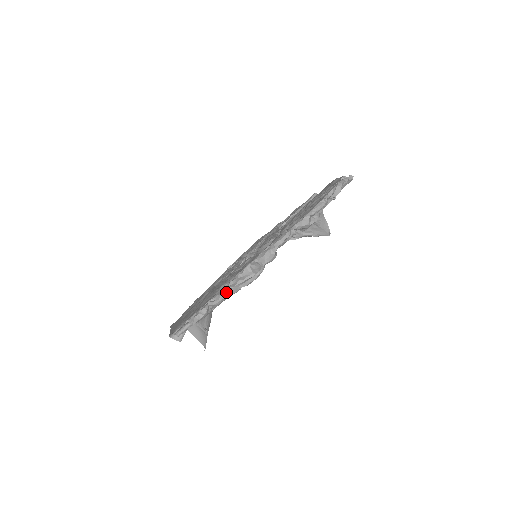
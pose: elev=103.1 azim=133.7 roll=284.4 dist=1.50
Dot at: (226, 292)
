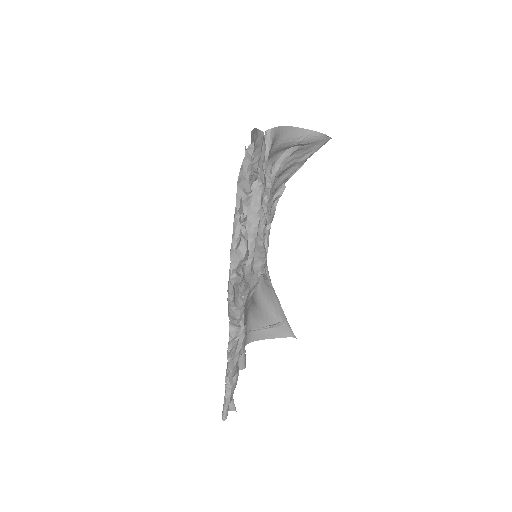
Dot at: (230, 362)
